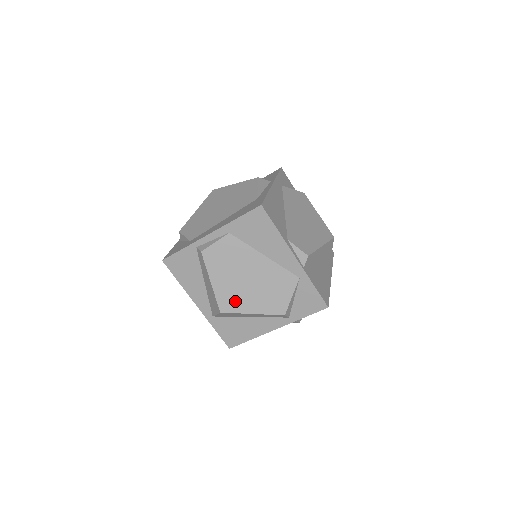
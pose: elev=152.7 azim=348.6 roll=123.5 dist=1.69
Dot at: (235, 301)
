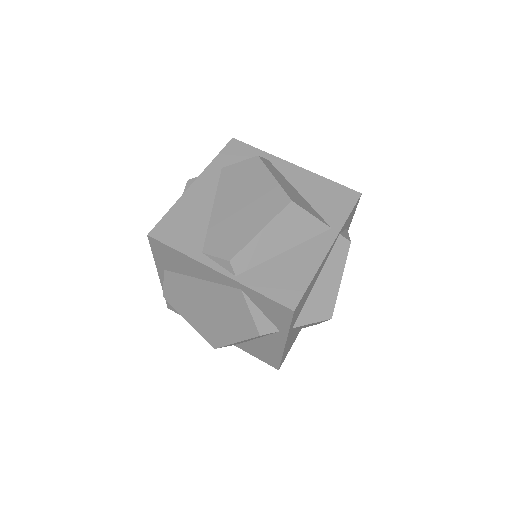
Dot at: (215, 334)
